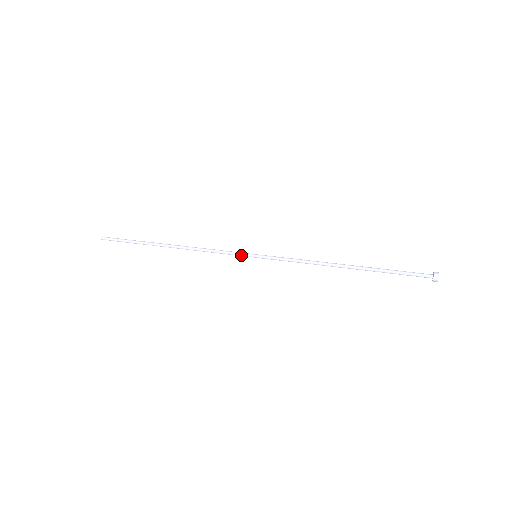
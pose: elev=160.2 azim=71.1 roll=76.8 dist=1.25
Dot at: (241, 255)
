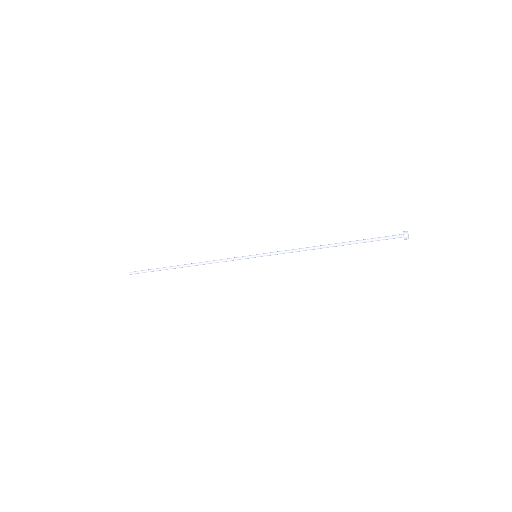
Dot at: (244, 257)
